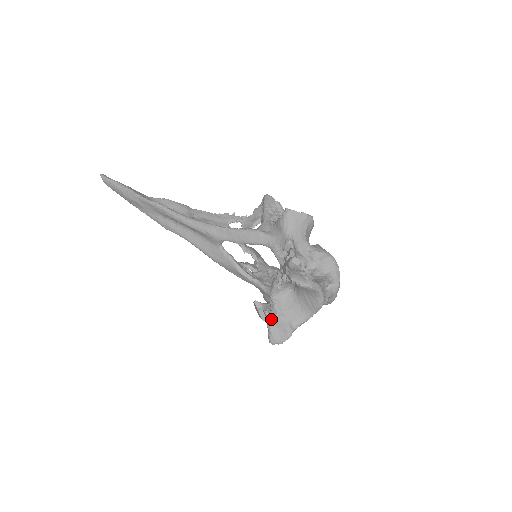
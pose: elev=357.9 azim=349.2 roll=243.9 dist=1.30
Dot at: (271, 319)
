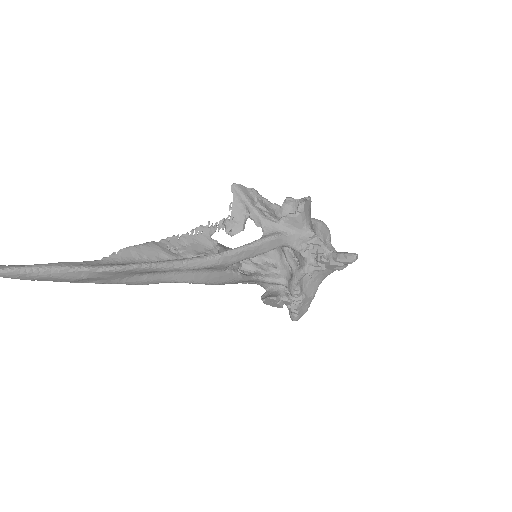
Dot at: (296, 304)
